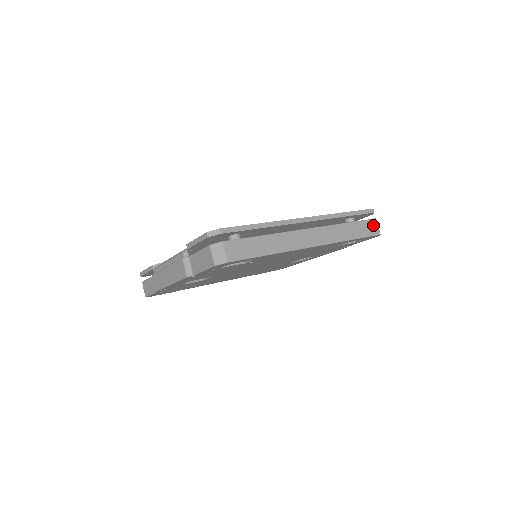
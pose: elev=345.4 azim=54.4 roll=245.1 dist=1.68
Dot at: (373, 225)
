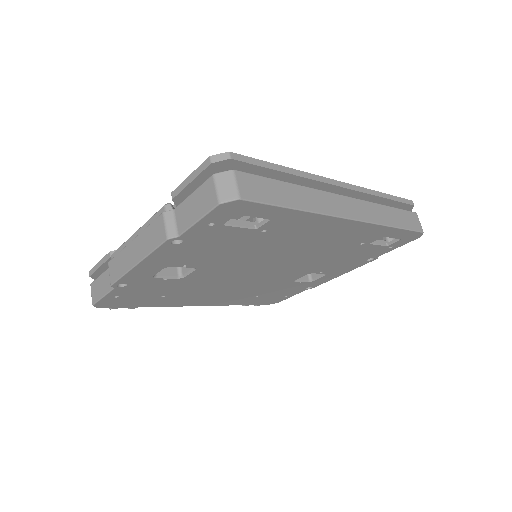
Dot at: (415, 219)
